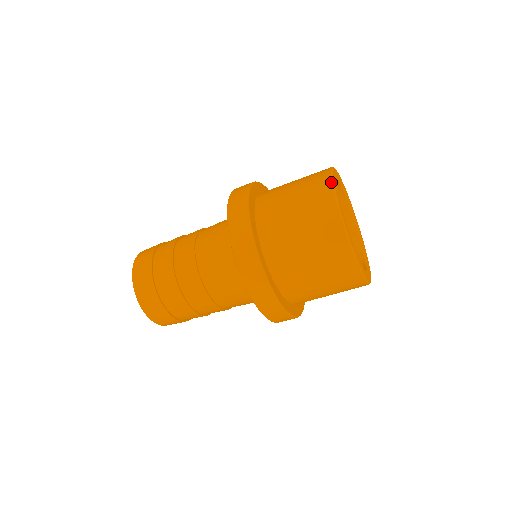
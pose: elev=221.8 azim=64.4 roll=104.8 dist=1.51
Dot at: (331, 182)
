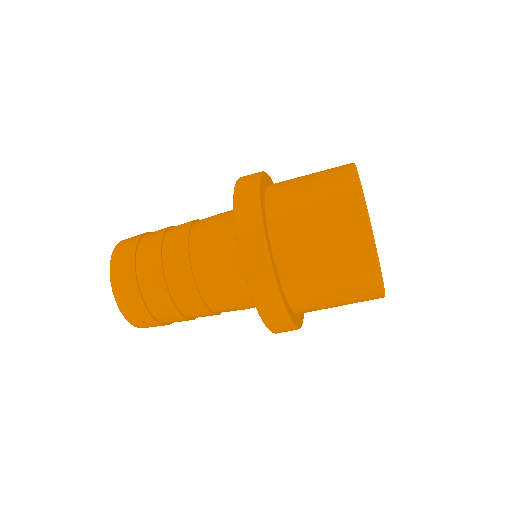
Dot at: (370, 233)
